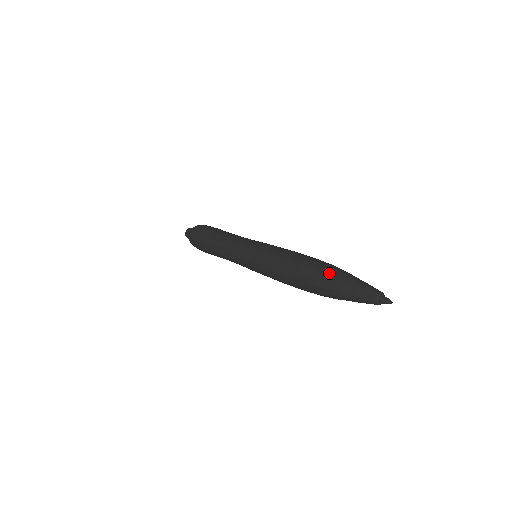
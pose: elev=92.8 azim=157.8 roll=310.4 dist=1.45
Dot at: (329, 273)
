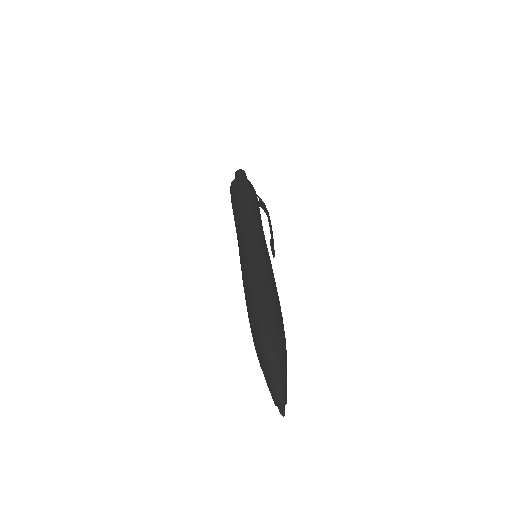
Dot at: (257, 353)
